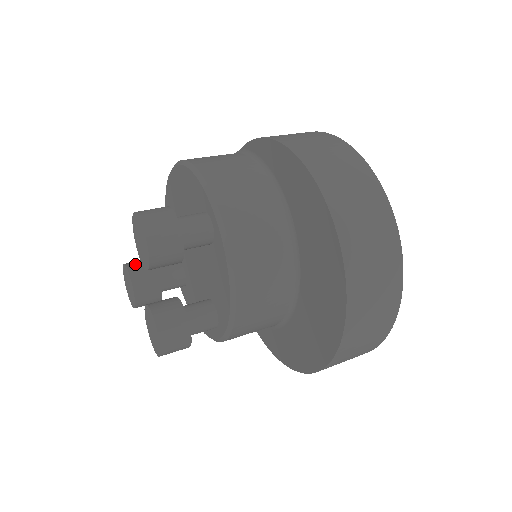
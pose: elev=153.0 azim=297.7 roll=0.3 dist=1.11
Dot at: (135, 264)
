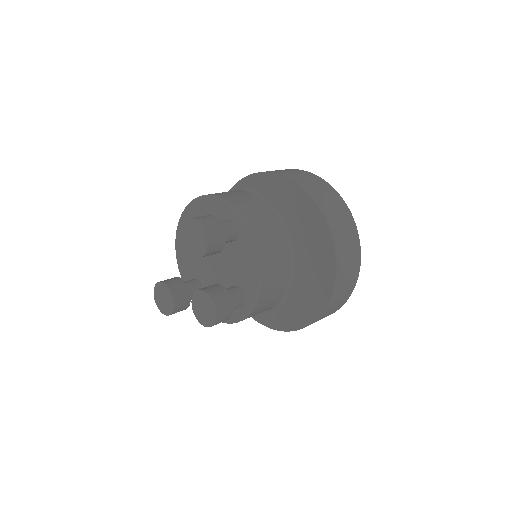
Dot at: (167, 280)
